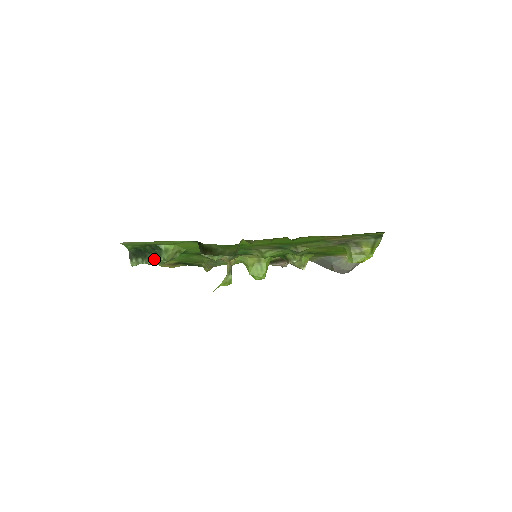
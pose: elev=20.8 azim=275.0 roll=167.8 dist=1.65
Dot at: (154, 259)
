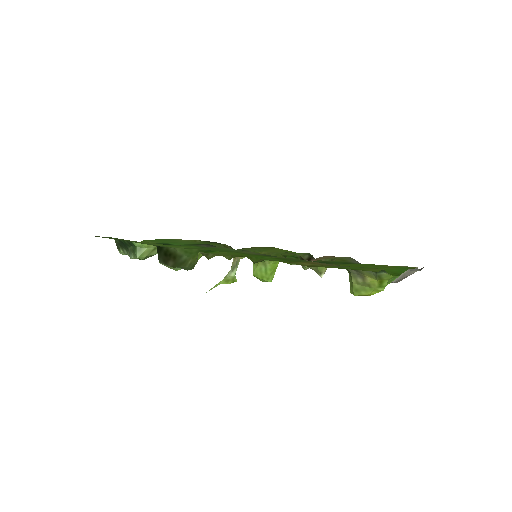
Dot at: (132, 254)
